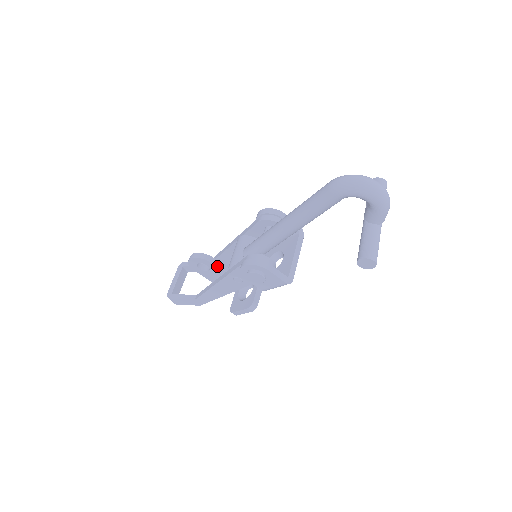
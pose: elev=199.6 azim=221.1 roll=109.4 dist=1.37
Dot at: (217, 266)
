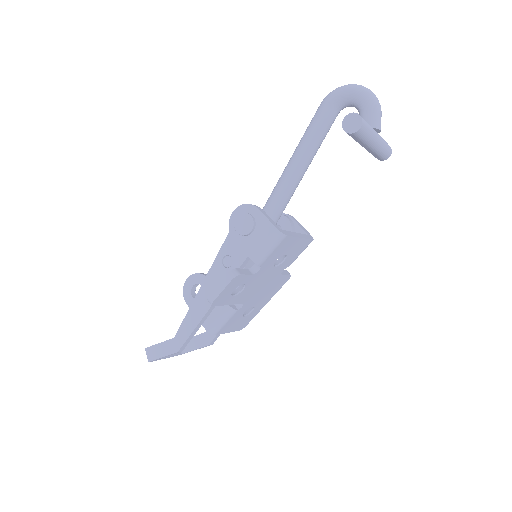
Dot at: occluded
